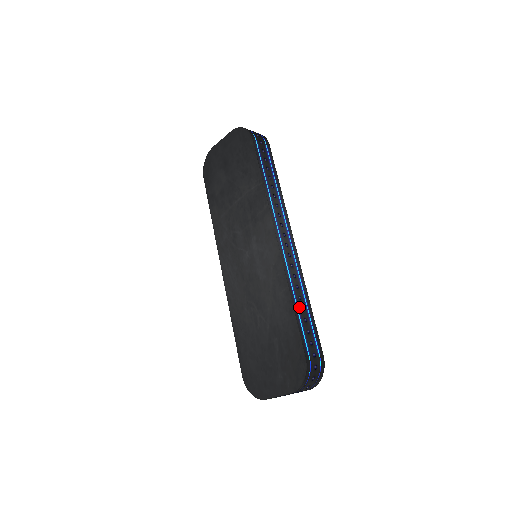
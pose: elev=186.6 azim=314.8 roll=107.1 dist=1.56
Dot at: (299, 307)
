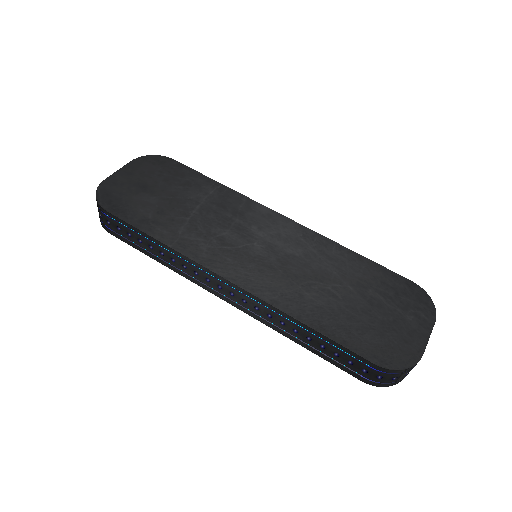
Dot at: occluded
